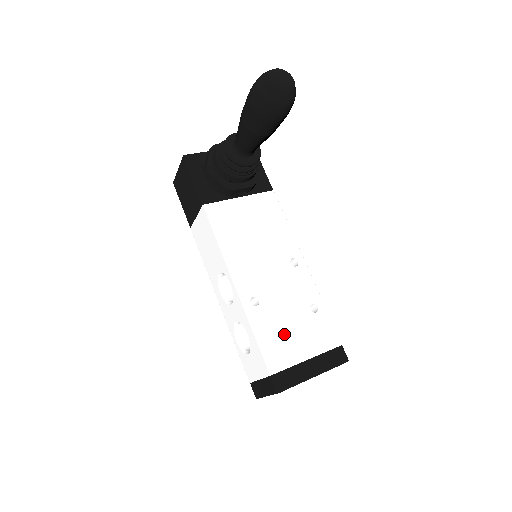
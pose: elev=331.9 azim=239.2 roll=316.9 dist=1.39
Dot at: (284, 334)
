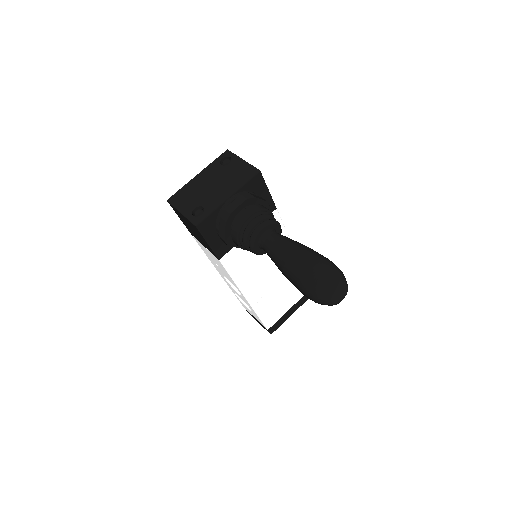
Dot at: (277, 306)
